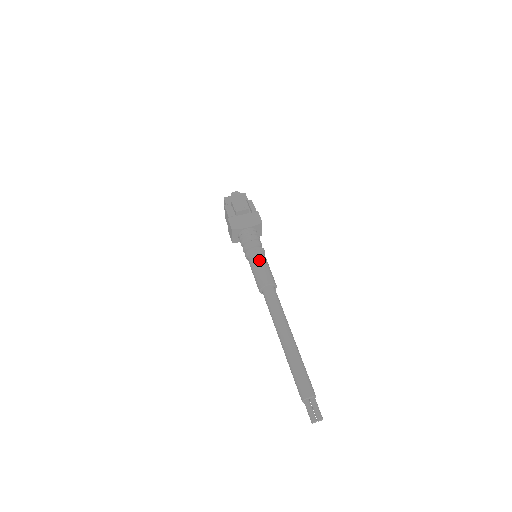
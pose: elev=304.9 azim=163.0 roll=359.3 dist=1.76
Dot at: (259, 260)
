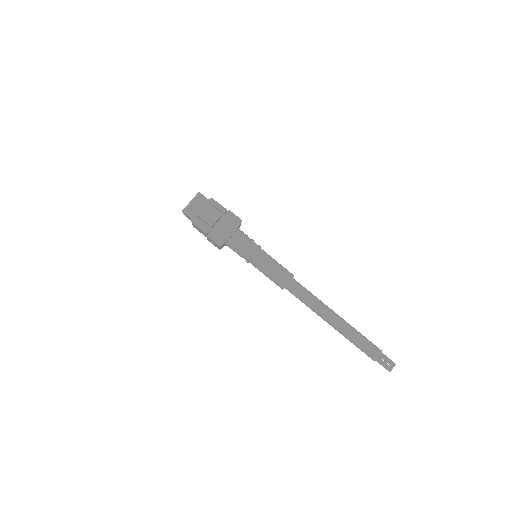
Dot at: (265, 263)
